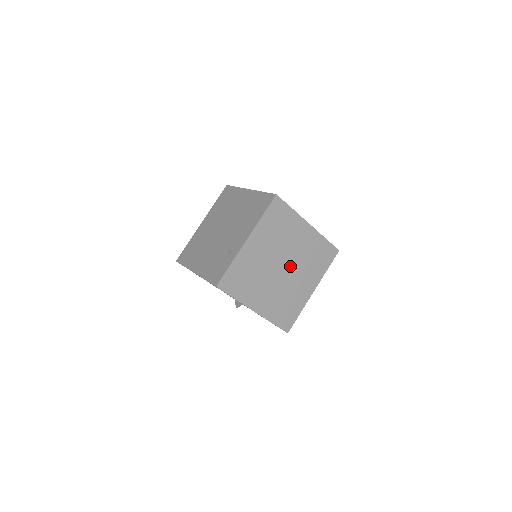
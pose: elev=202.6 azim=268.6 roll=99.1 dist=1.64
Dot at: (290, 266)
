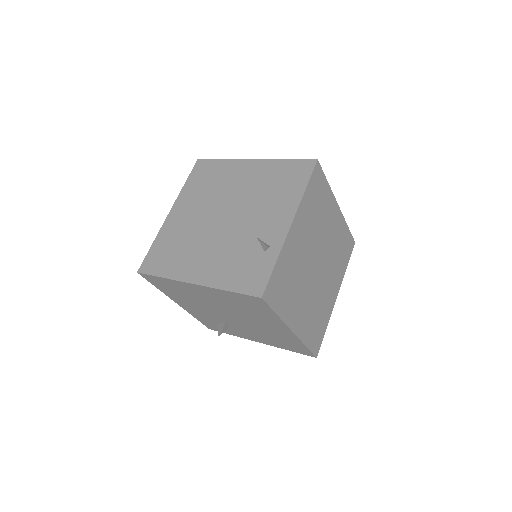
Dot at: (322, 263)
